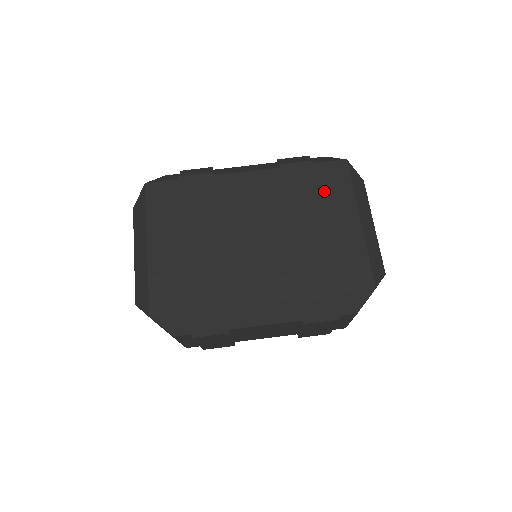
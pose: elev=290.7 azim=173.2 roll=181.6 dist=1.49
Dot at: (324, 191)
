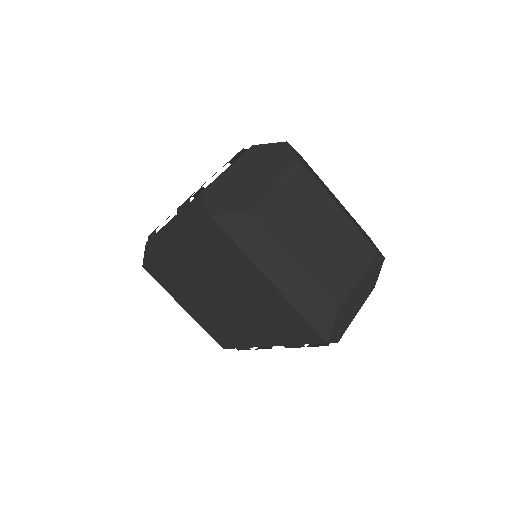
Dot at: (224, 256)
